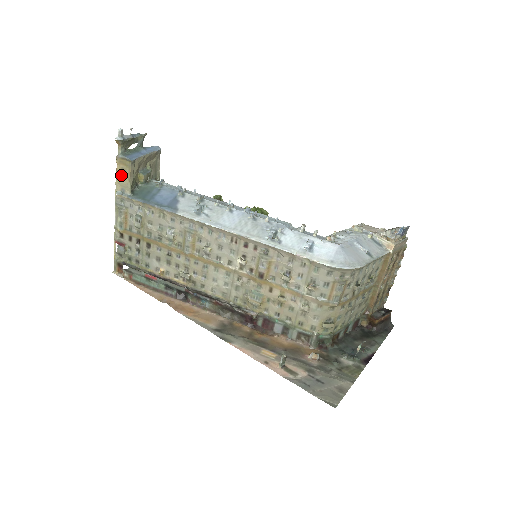
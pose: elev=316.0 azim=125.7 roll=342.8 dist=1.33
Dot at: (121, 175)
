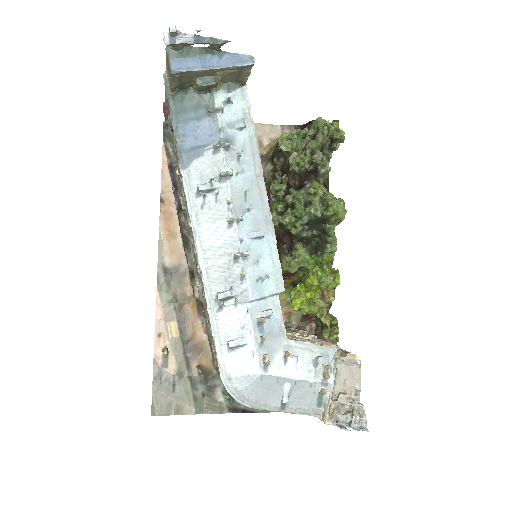
Dot at: occluded
